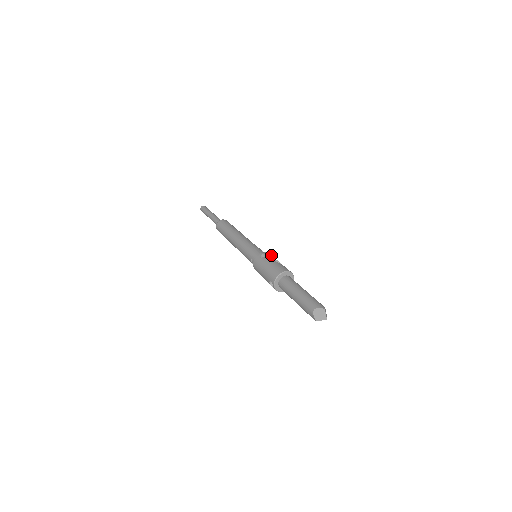
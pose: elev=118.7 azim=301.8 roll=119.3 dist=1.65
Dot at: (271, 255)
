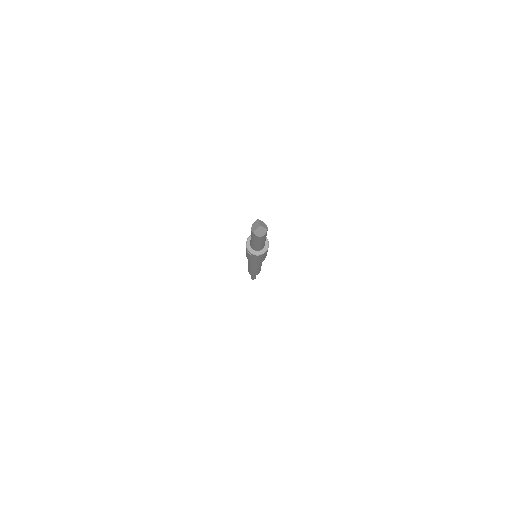
Dot at: occluded
